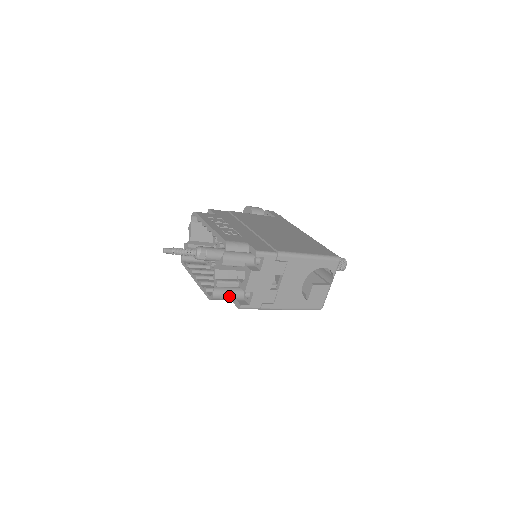
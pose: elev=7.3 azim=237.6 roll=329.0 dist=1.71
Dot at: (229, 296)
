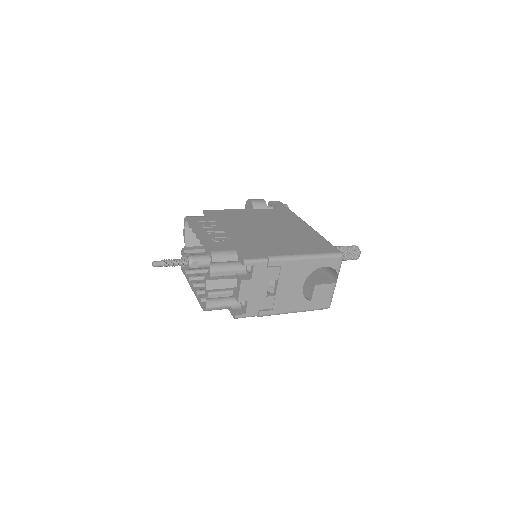
Dot at: (224, 306)
